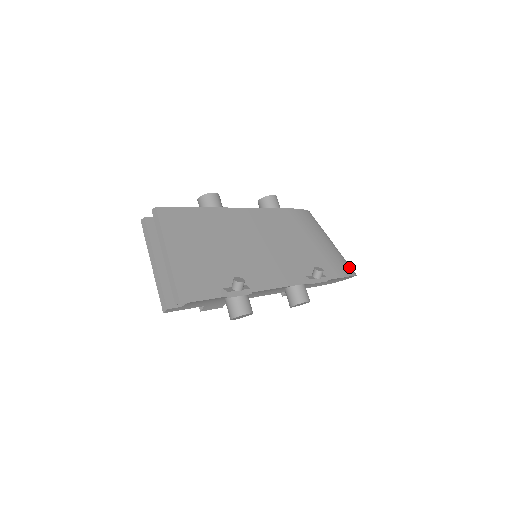
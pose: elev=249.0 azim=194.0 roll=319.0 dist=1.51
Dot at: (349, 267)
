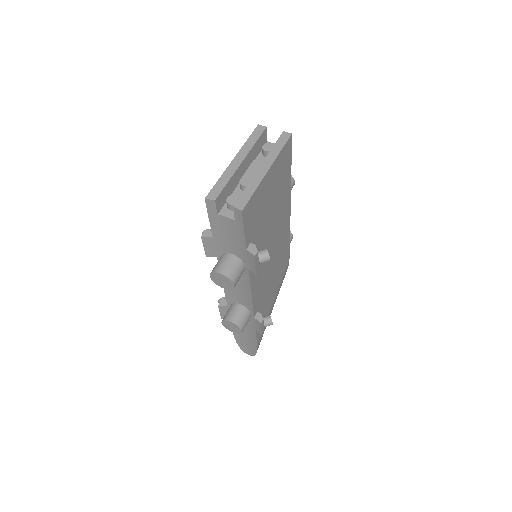
Dot at: occluded
